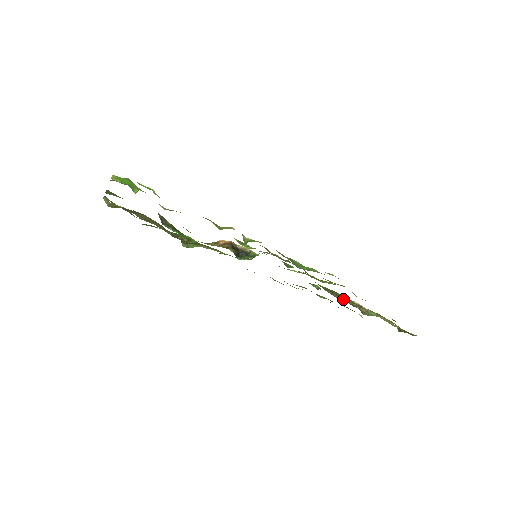
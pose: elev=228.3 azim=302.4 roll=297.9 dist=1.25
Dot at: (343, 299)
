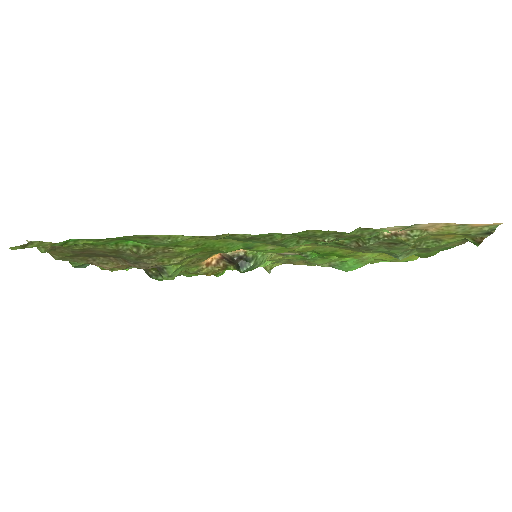
Dot at: occluded
